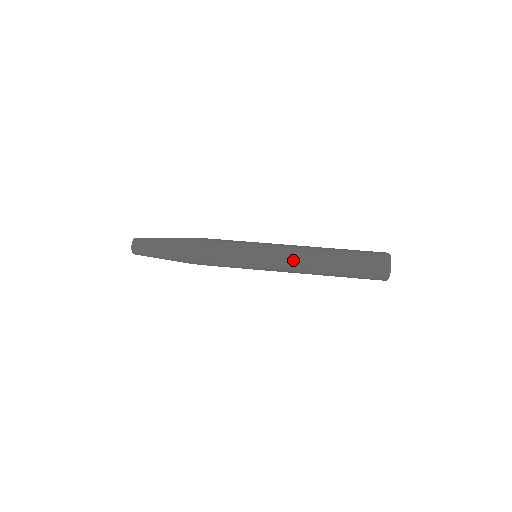
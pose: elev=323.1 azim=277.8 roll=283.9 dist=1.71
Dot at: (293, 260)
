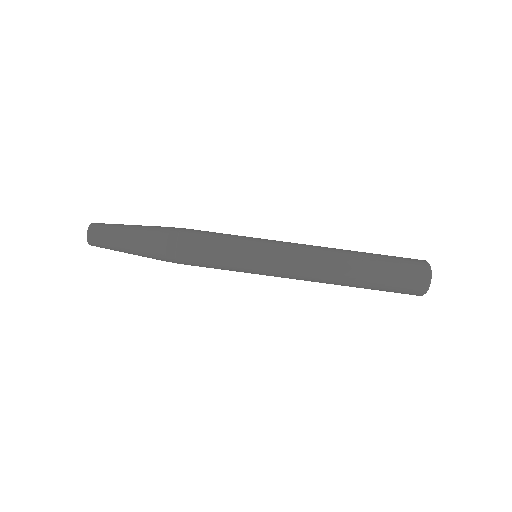
Dot at: occluded
